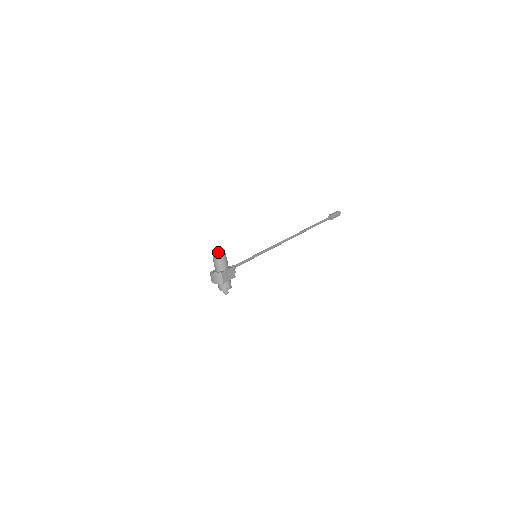
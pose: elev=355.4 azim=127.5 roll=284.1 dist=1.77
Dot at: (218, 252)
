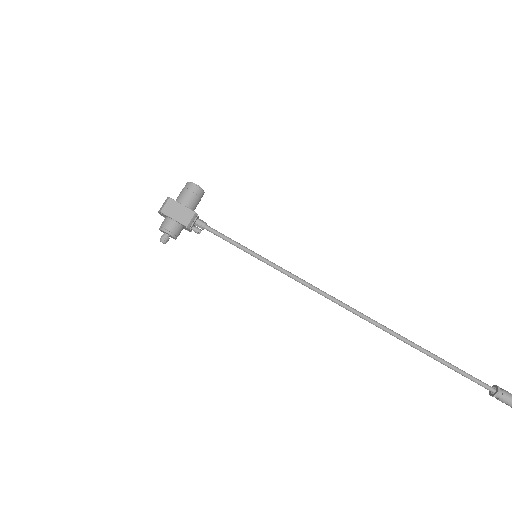
Dot at: occluded
